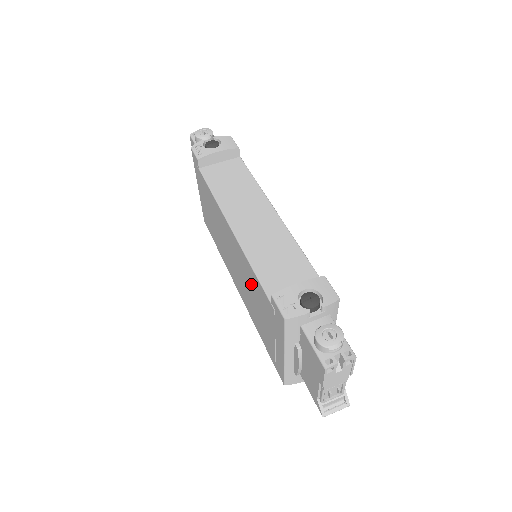
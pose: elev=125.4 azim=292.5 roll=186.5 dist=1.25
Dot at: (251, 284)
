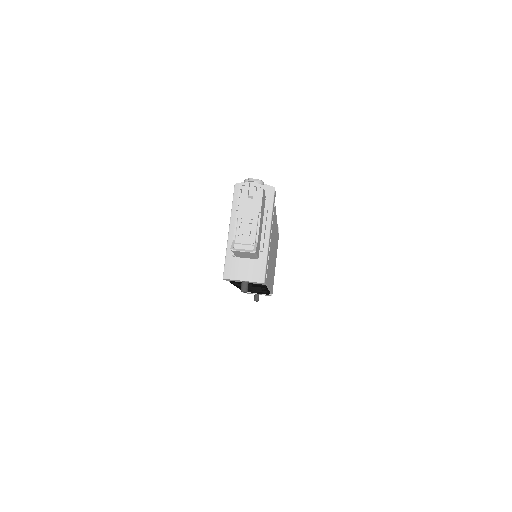
Dot at: occluded
